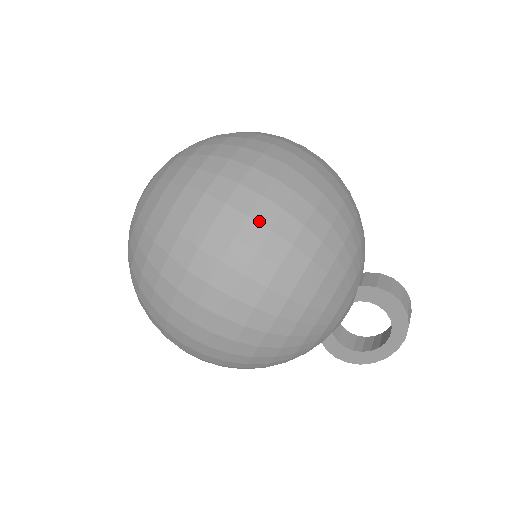
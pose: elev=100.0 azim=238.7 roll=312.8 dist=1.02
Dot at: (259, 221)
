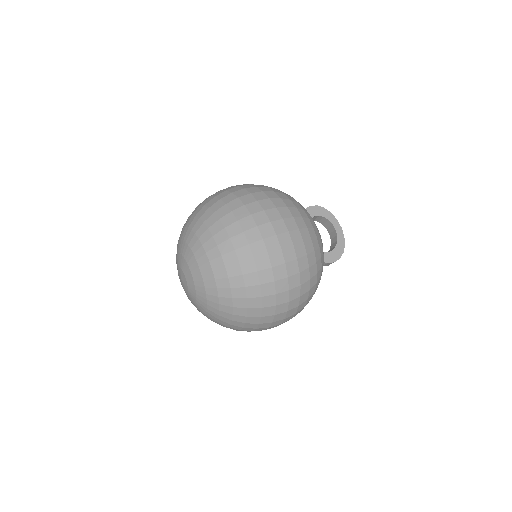
Dot at: (249, 187)
